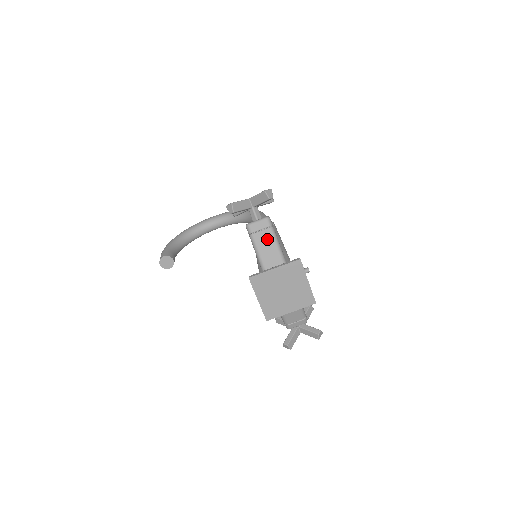
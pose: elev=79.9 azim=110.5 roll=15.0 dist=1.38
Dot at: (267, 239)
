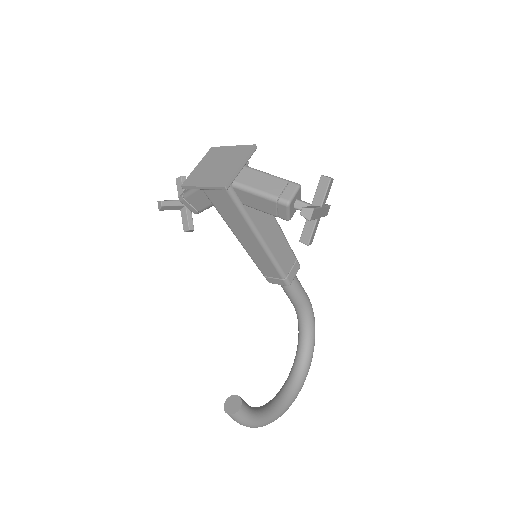
Dot at: occluded
